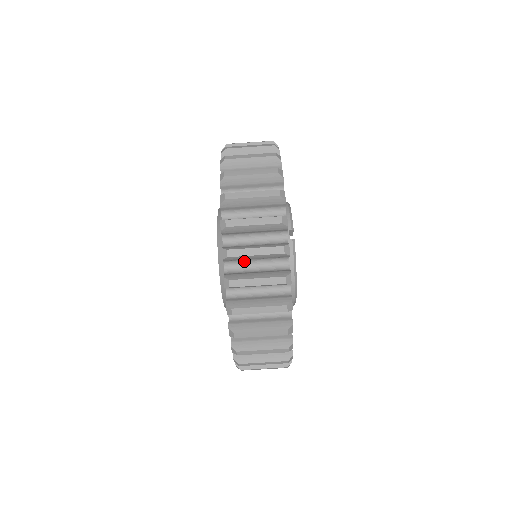
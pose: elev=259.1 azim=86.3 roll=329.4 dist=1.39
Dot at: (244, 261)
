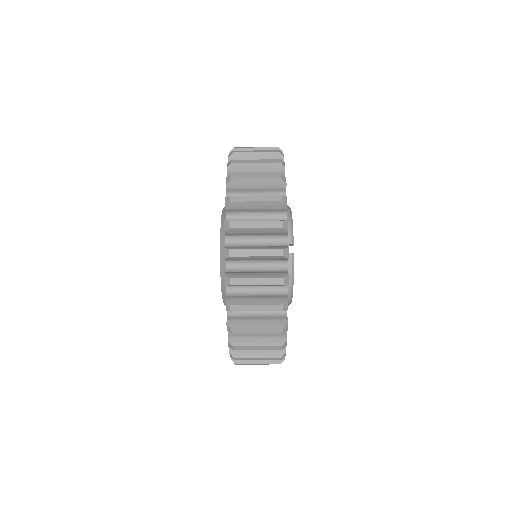
Dot at: occluded
